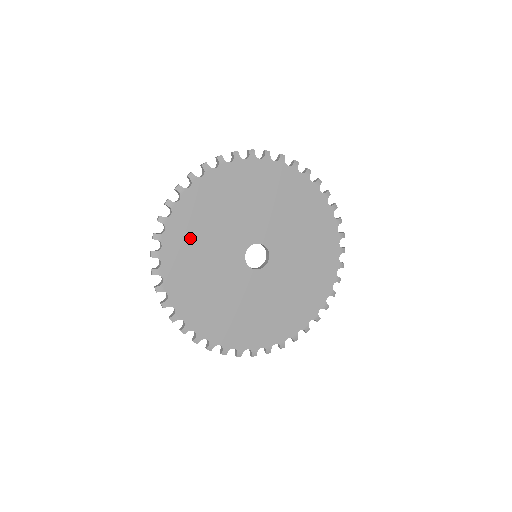
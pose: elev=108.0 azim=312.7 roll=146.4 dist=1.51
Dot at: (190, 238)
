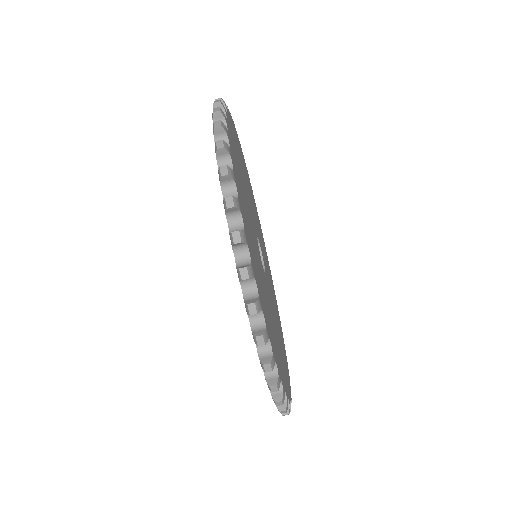
Dot at: (239, 181)
